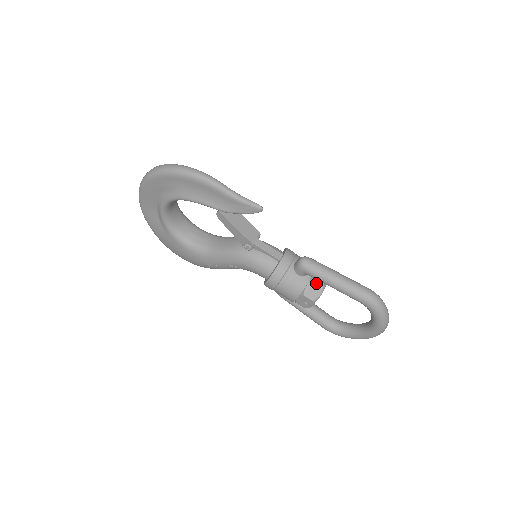
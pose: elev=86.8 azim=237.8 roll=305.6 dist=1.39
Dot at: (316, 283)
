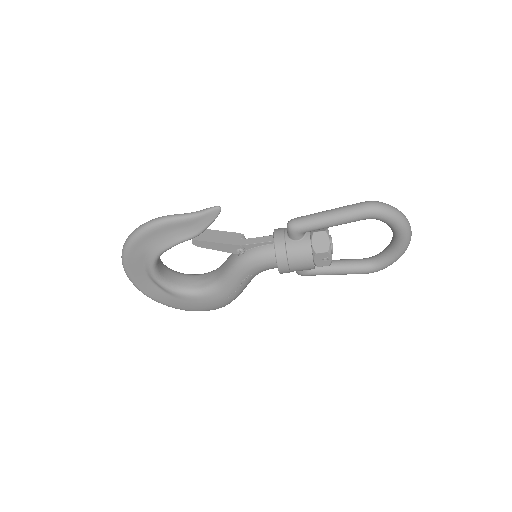
Dot at: (318, 235)
